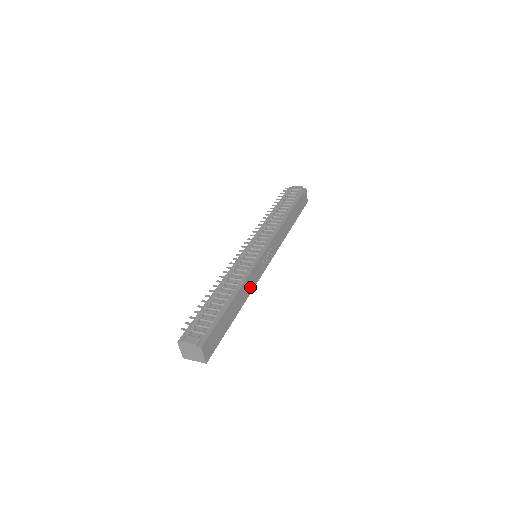
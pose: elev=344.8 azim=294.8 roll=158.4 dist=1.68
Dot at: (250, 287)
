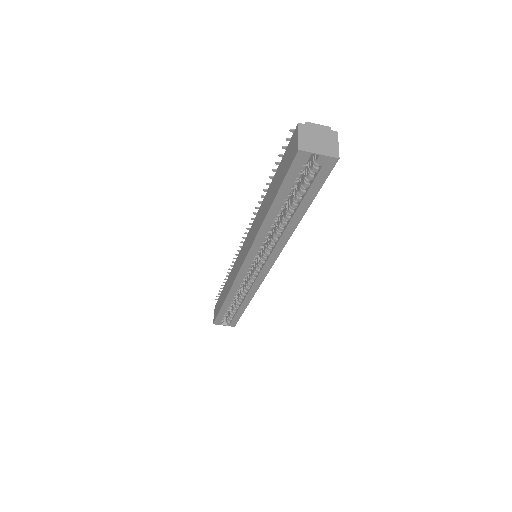
Dot at: occluded
